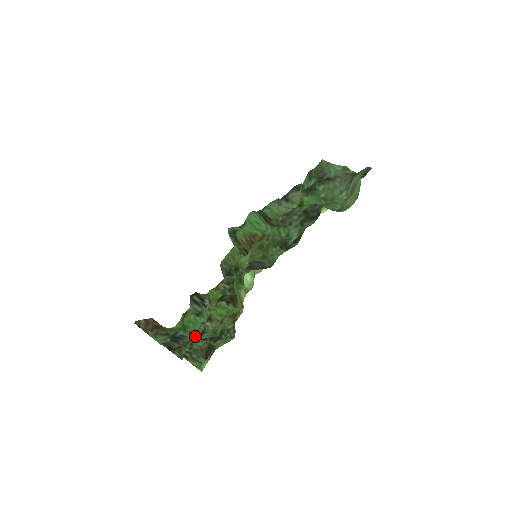
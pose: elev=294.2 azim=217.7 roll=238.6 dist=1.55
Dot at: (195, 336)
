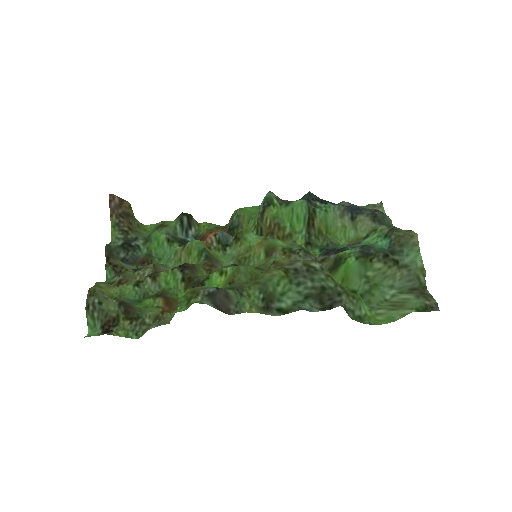
Dot at: (137, 269)
